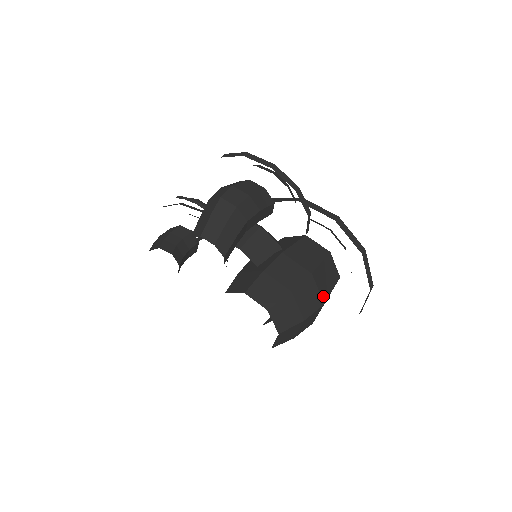
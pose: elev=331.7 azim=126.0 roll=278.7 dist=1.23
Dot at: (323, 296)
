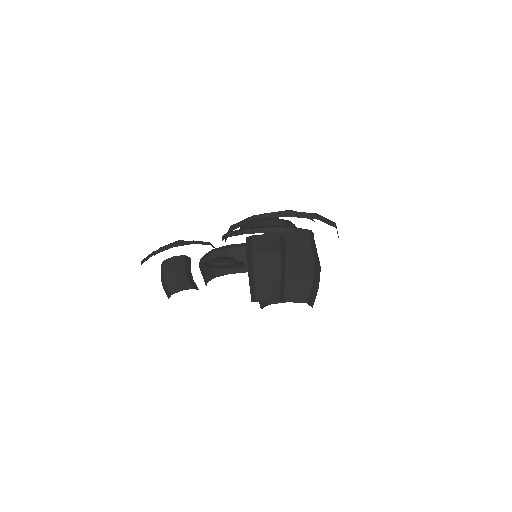
Dot at: (319, 264)
